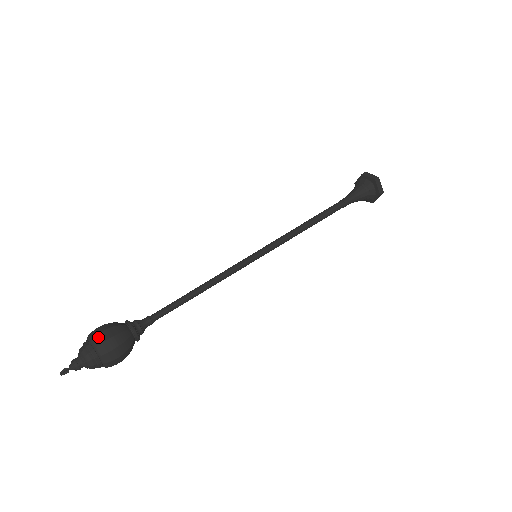
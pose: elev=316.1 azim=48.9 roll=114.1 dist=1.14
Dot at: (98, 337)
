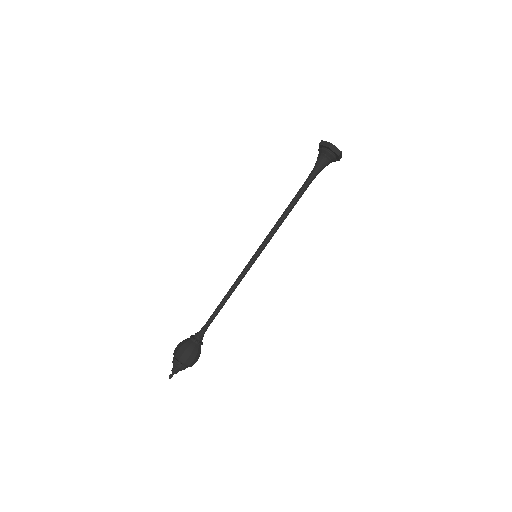
Dot at: (177, 354)
